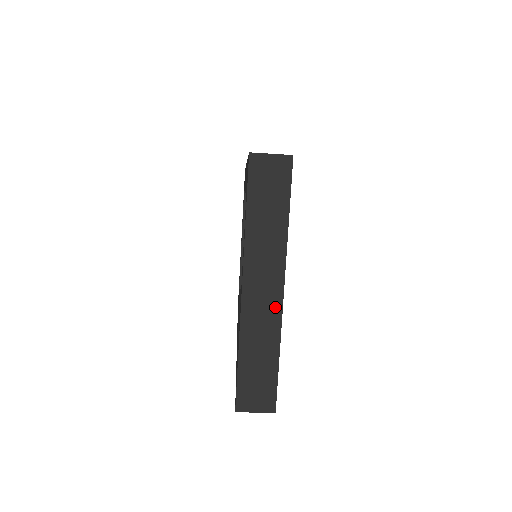
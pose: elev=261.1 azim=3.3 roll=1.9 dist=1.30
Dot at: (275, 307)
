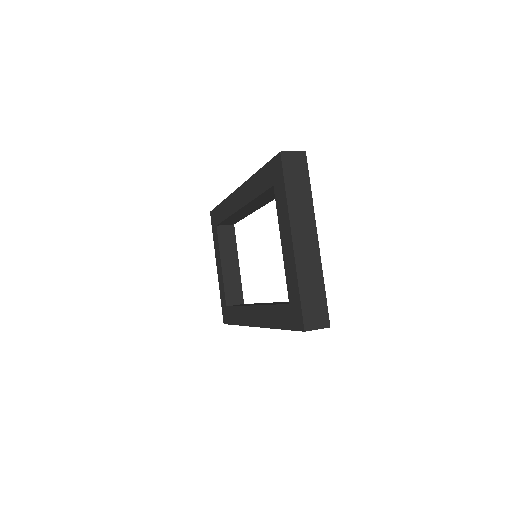
Dot at: (315, 250)
